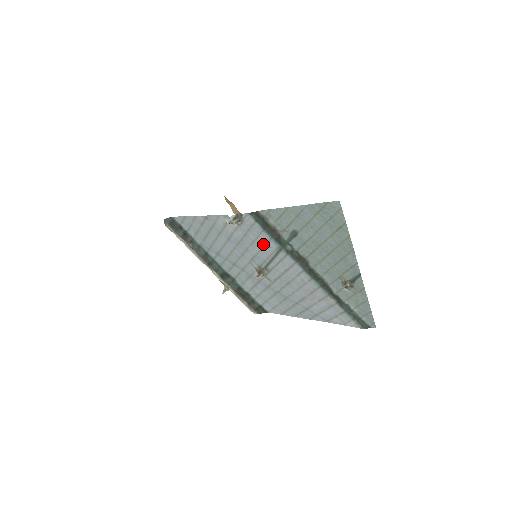
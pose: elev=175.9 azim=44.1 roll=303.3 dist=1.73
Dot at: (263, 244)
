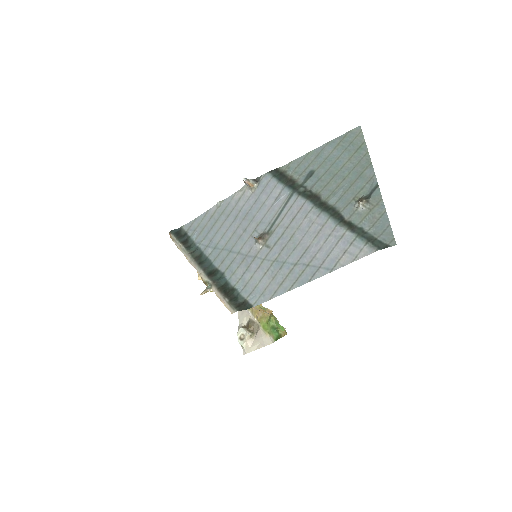
Dot at: (274, 200)
